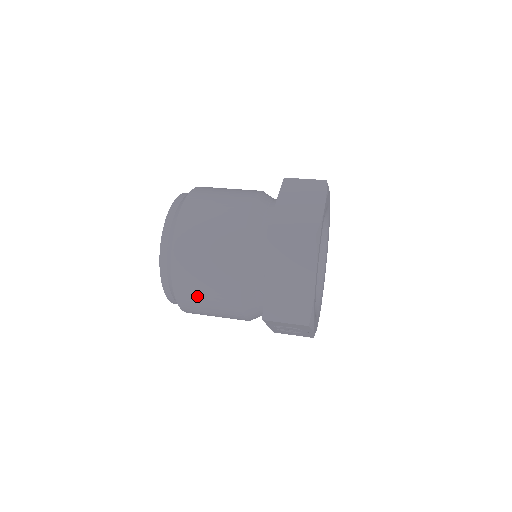
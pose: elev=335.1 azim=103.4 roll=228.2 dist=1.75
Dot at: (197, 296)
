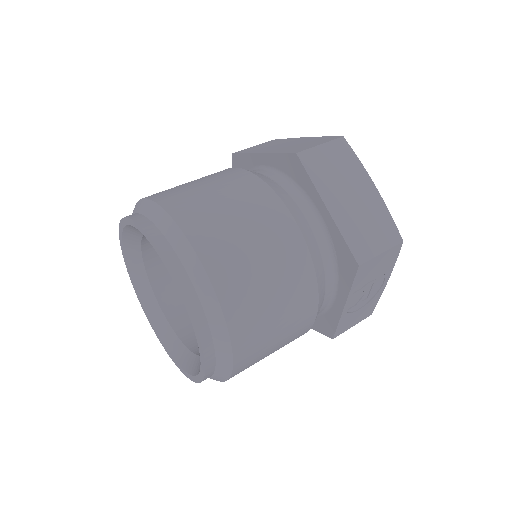
Dot at: (258, 299)
